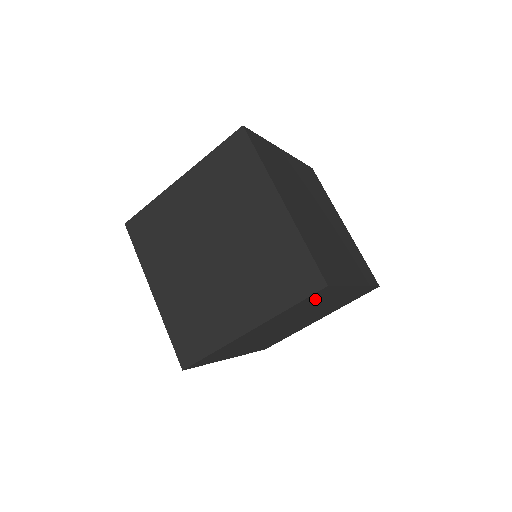
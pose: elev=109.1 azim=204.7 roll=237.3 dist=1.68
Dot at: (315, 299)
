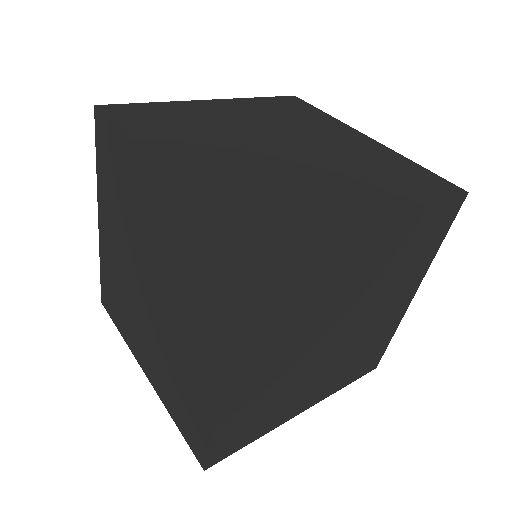
Dot at: (286, 286)
